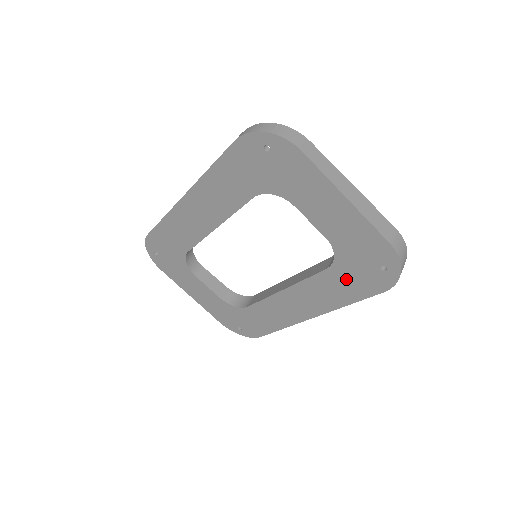
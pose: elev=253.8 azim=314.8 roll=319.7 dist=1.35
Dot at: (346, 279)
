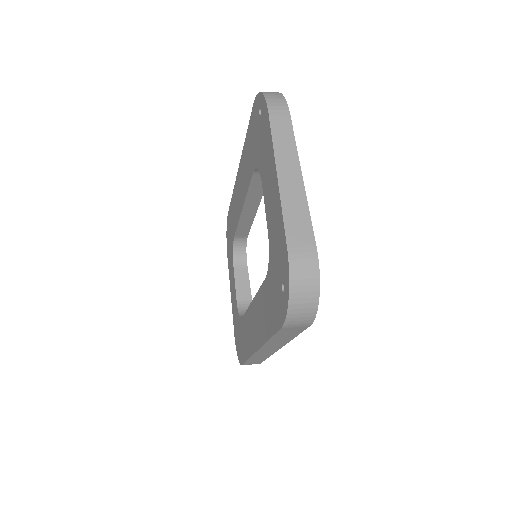
Dot at: (270, 297)
